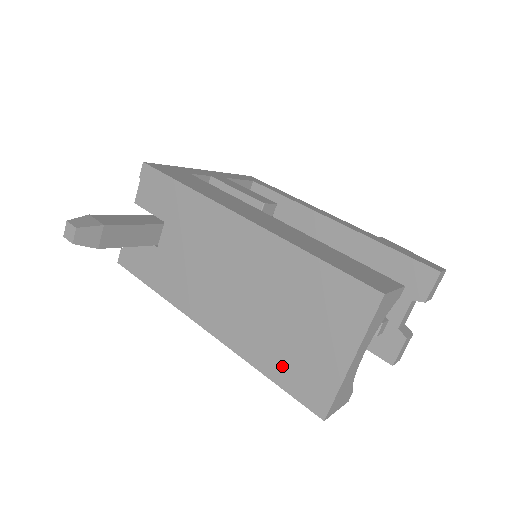
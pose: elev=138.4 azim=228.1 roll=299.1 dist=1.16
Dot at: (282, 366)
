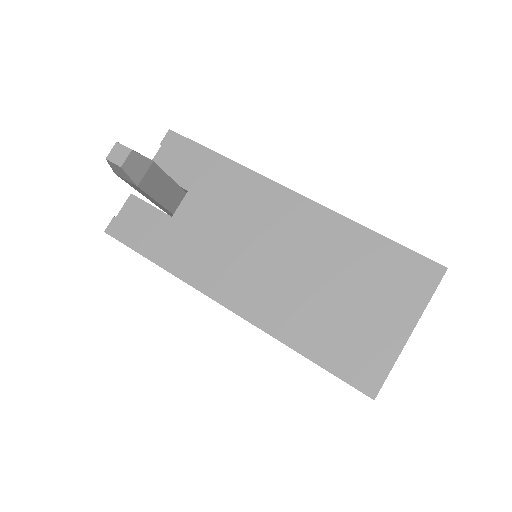
Dot at: (327, 343)
